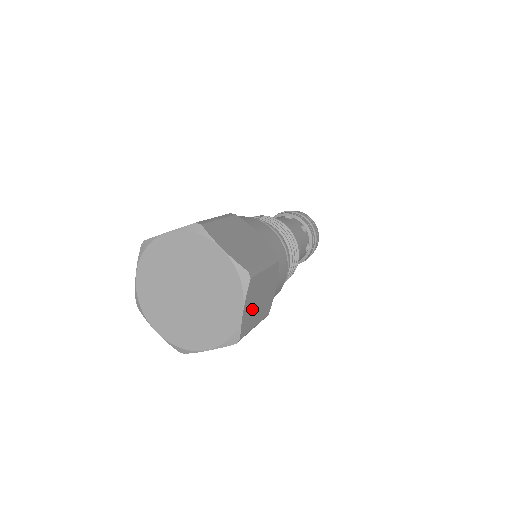
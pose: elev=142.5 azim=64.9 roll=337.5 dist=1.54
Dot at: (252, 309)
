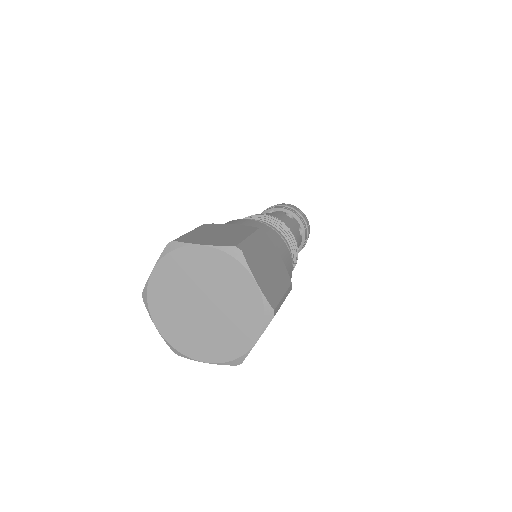
Dot at: occluded
